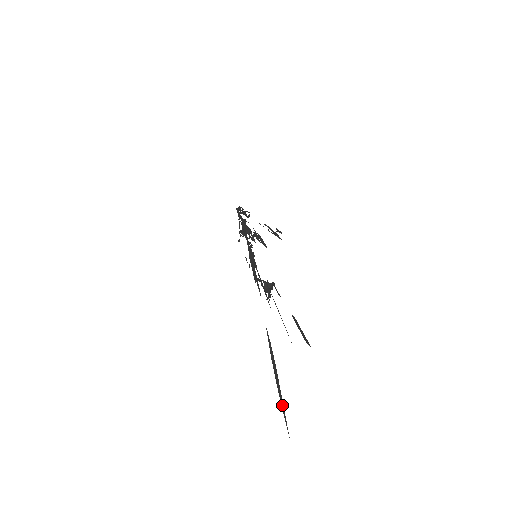
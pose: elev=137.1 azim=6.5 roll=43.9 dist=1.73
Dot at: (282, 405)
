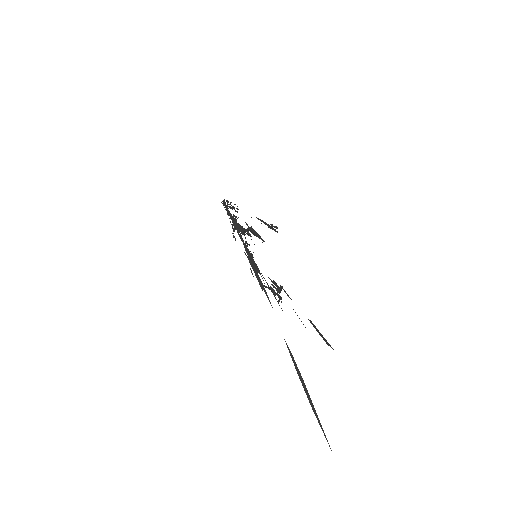
Dot at: (318, 420)
